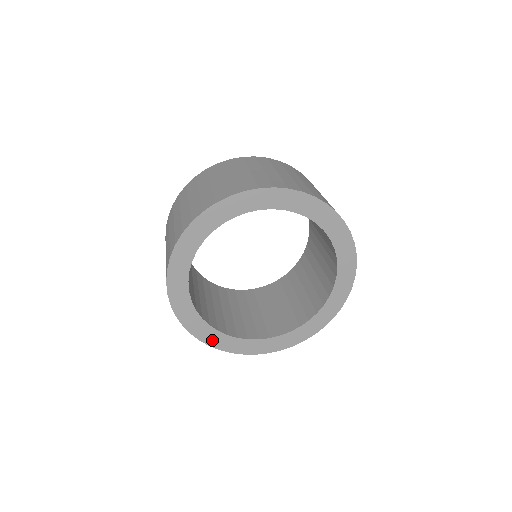
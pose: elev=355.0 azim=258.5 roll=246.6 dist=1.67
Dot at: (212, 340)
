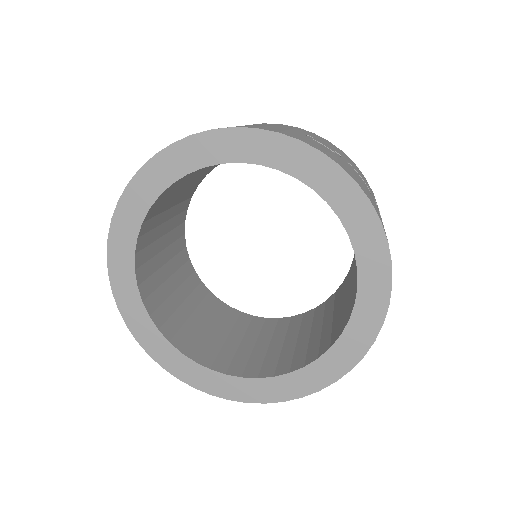
Dot at: (226, 390)
